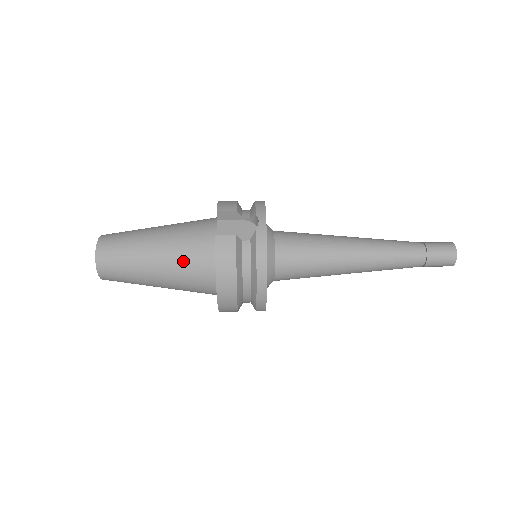
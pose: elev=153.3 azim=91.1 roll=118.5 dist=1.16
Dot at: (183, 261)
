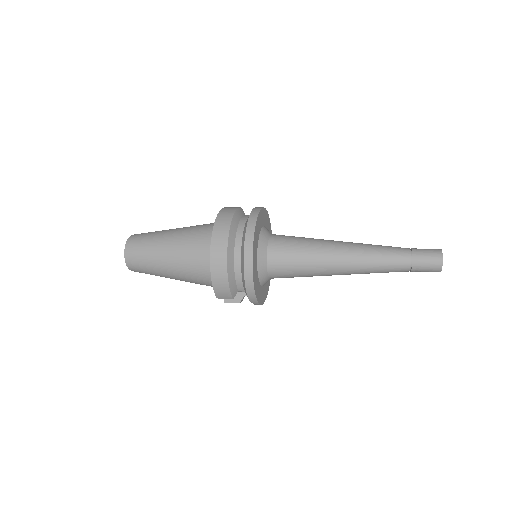
Dot at: (196, 227)
